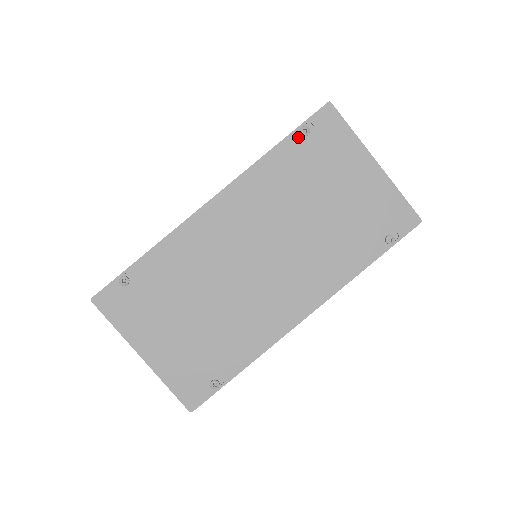
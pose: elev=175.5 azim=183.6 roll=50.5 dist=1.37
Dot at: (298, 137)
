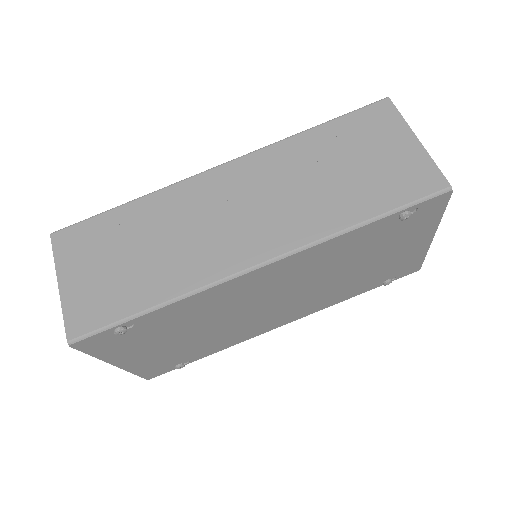
Dot at: (394, 218)
